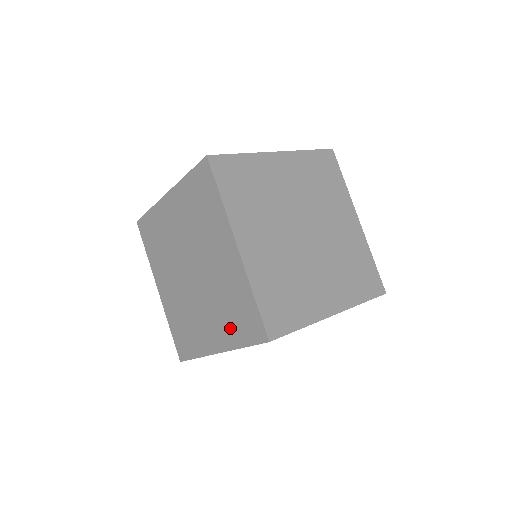
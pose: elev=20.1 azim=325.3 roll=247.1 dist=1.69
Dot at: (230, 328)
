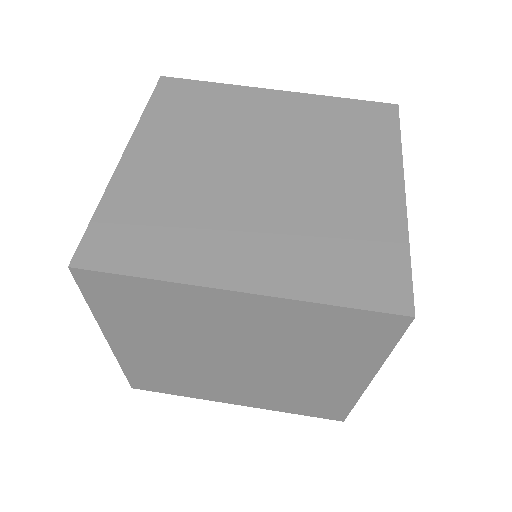
Dot at: (350, 355)
